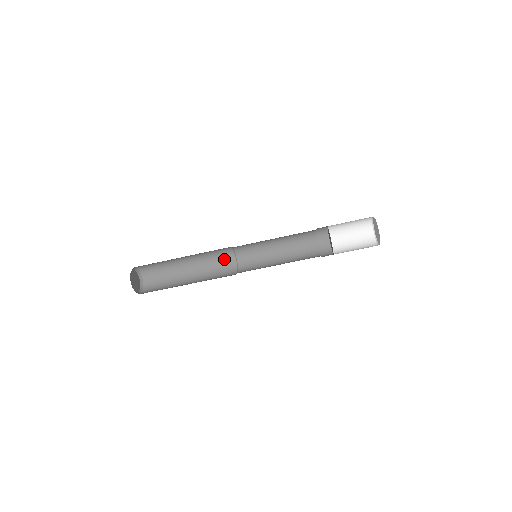
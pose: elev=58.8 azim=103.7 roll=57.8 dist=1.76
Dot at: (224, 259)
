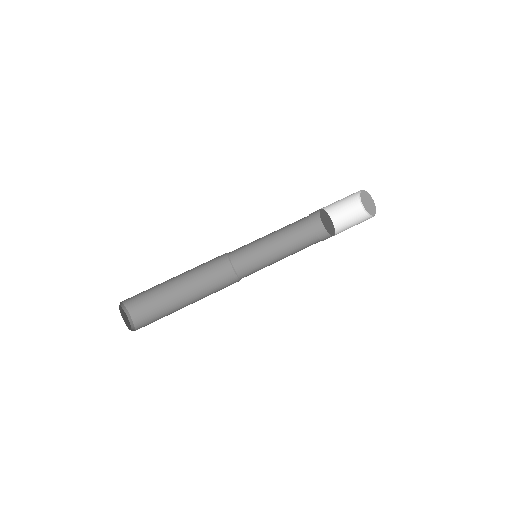
Dot at: (224, 280)
